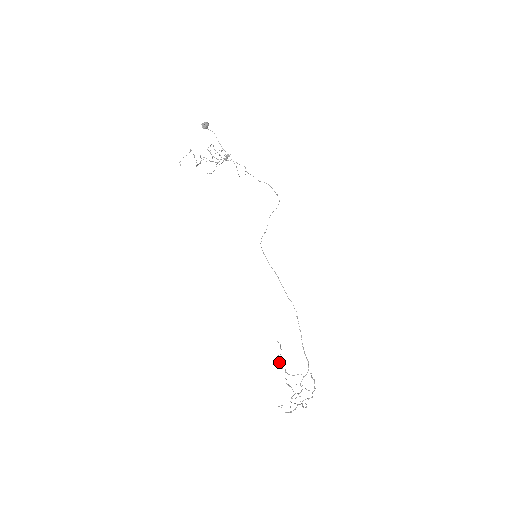
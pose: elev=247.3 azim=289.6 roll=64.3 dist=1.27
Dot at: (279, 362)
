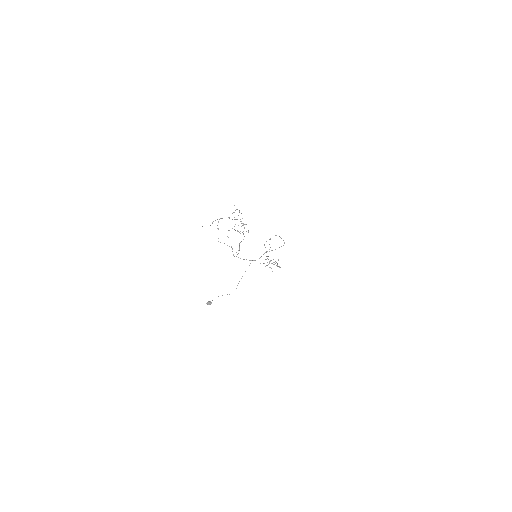
Dot at: occluded
